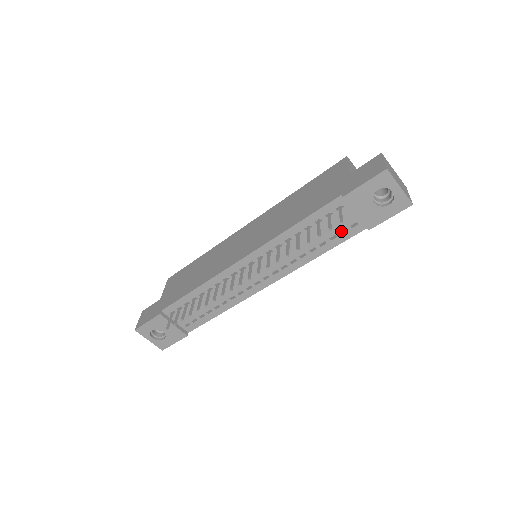
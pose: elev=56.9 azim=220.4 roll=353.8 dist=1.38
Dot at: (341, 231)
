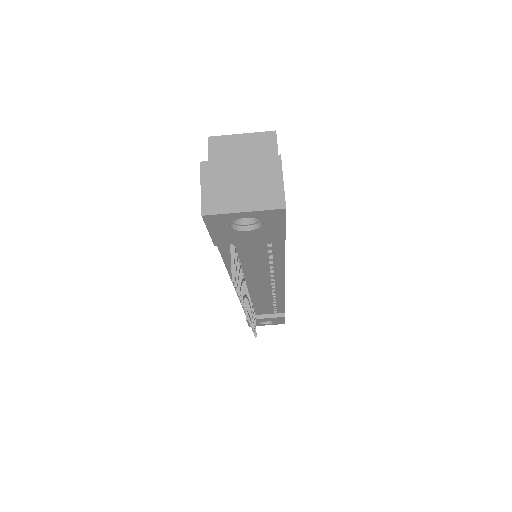
Dot at: occluded
